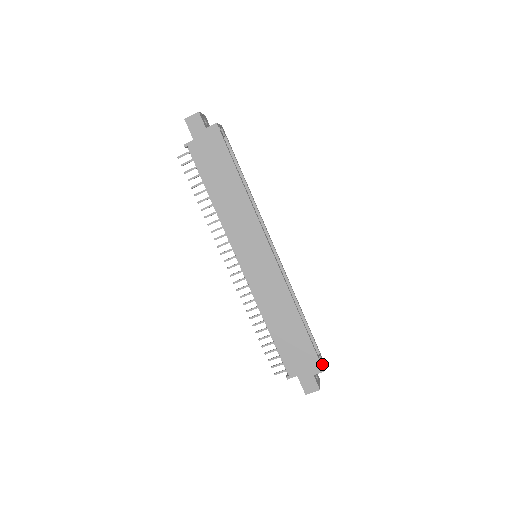
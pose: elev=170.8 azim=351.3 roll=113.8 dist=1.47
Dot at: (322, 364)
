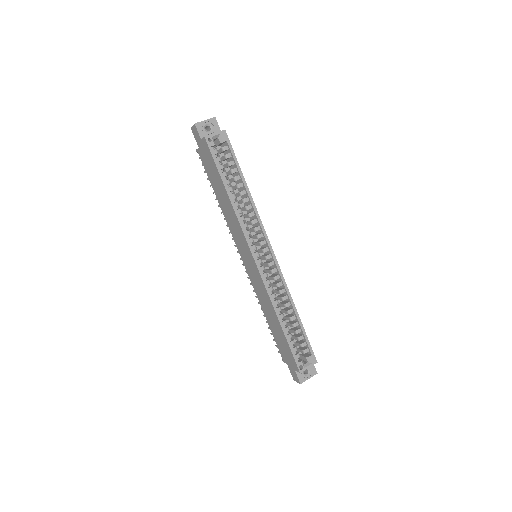
Dot at: (303, 366)
